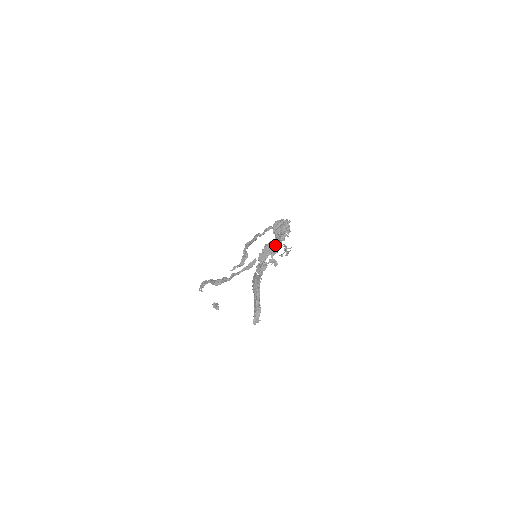
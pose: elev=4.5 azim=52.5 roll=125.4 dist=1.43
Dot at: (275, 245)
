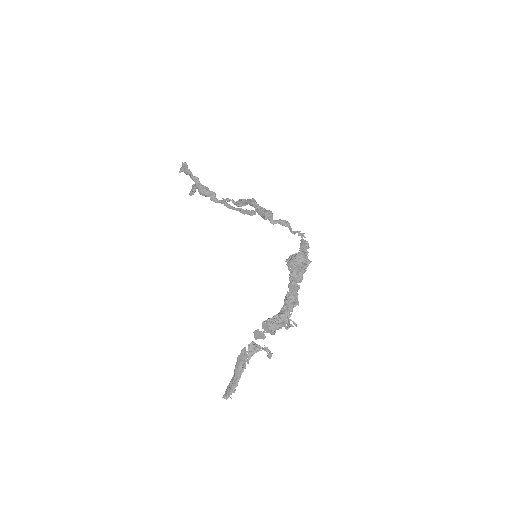
Dot at: (279, 328)
